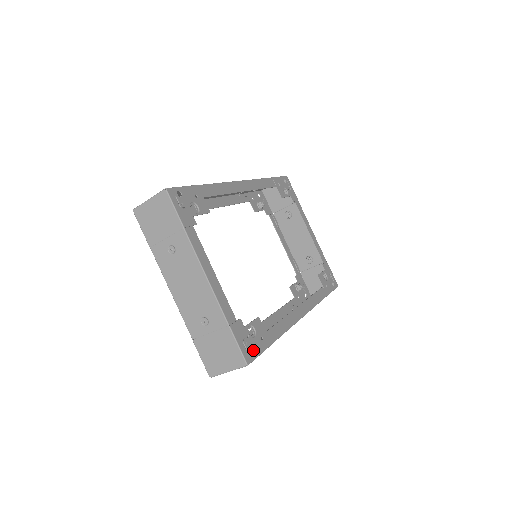
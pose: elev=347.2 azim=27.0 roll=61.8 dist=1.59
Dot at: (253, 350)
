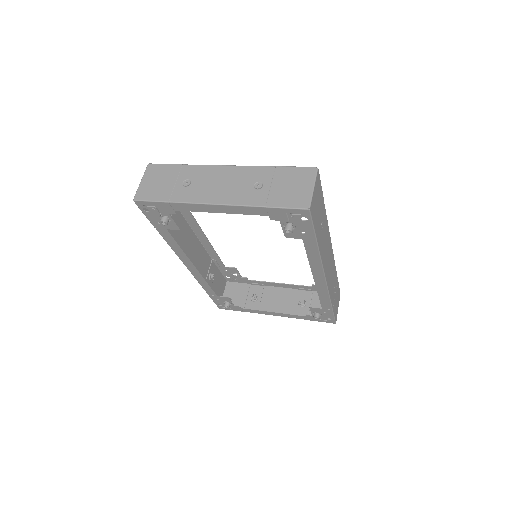
Dot at: occluded
